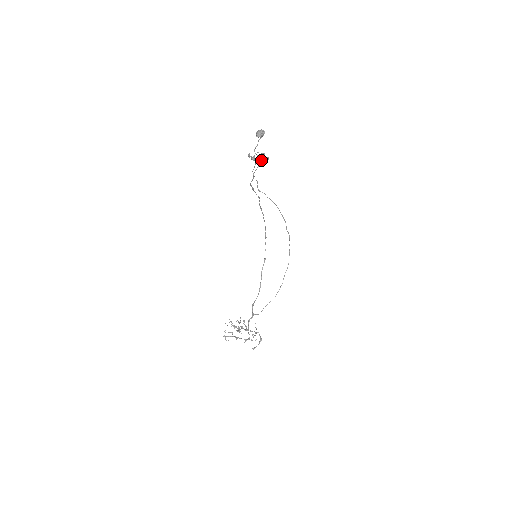
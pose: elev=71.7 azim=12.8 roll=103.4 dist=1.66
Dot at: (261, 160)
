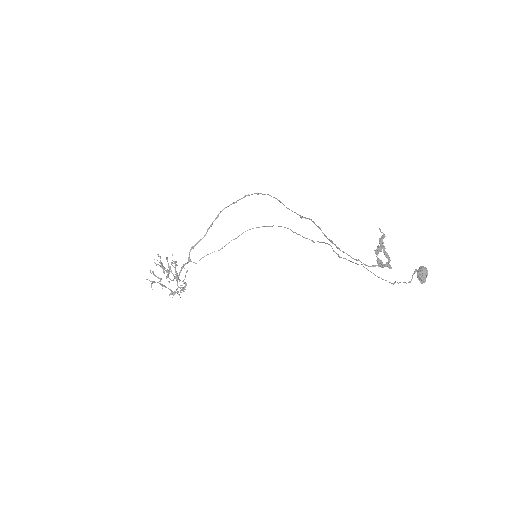
Dot at: occluded
